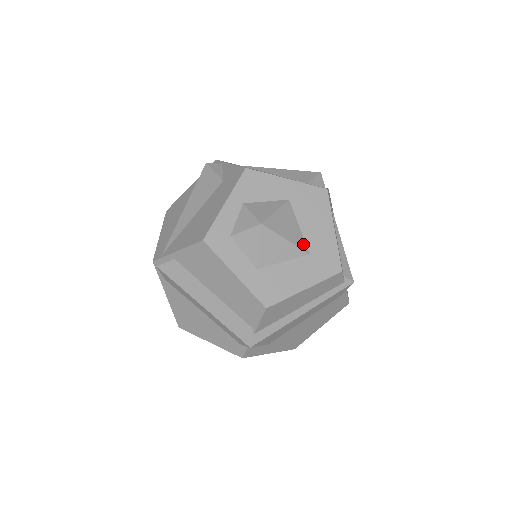
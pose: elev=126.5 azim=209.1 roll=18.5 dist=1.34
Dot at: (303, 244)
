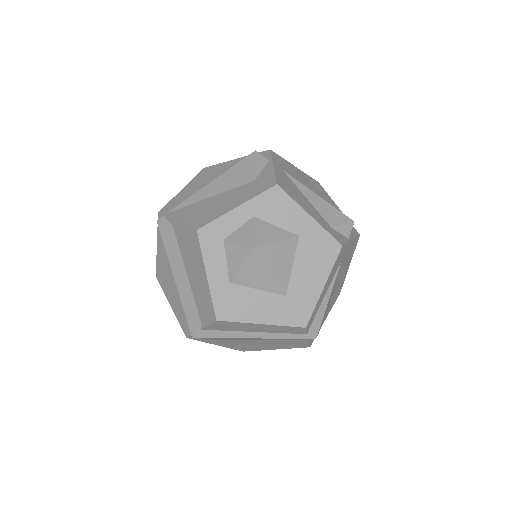
Dot at: (285, 284)
